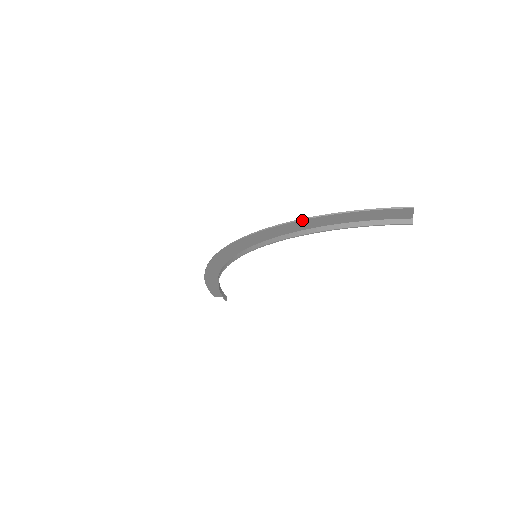
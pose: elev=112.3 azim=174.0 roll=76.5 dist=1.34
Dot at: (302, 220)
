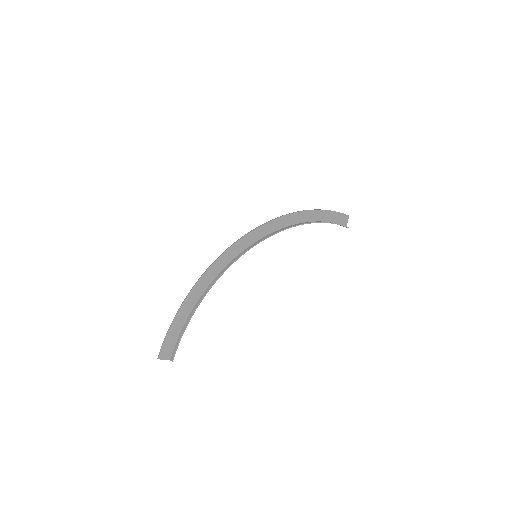
Dot at: (305, 211)
